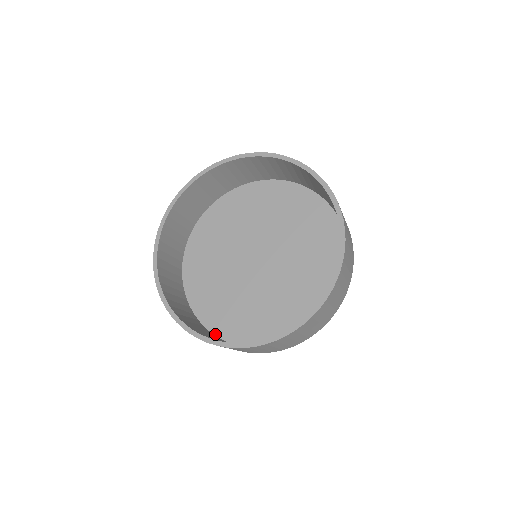
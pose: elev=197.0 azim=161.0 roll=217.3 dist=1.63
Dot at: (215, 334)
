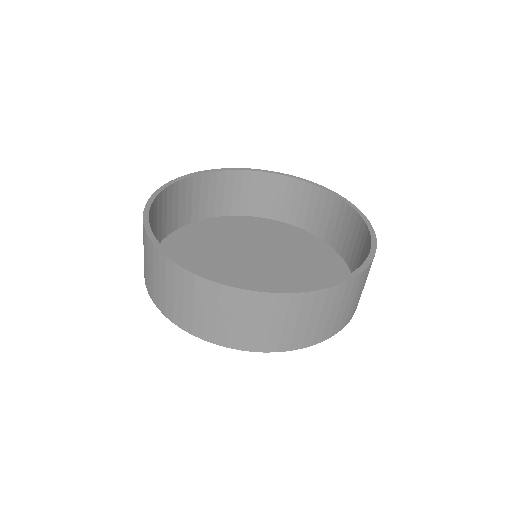
Dot at: occluded
